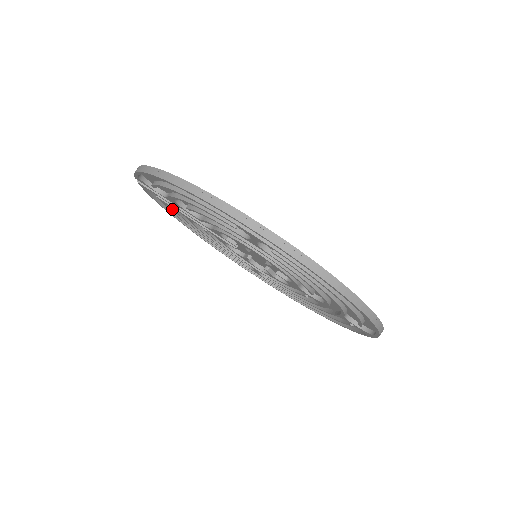
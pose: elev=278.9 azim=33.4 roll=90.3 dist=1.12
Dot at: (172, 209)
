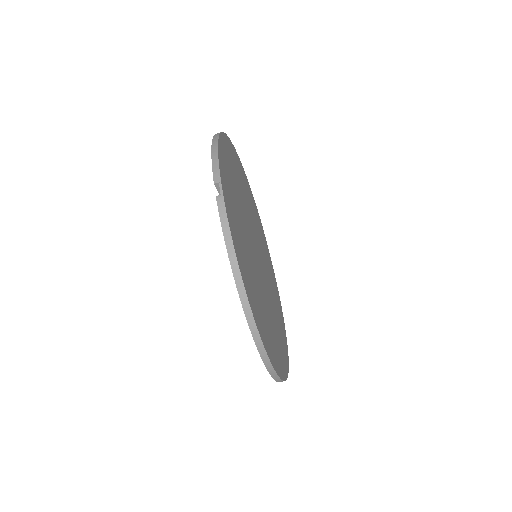
Dot at: occluded
